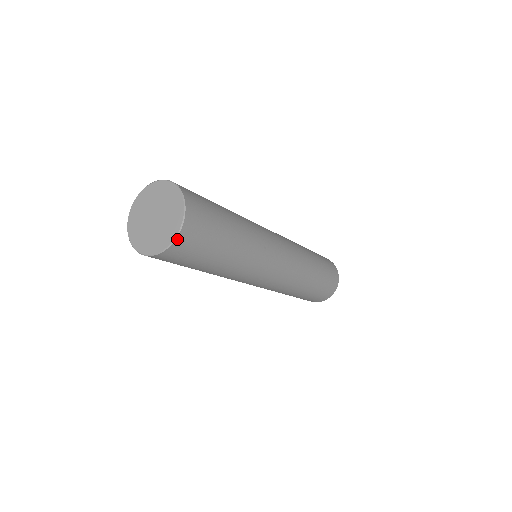
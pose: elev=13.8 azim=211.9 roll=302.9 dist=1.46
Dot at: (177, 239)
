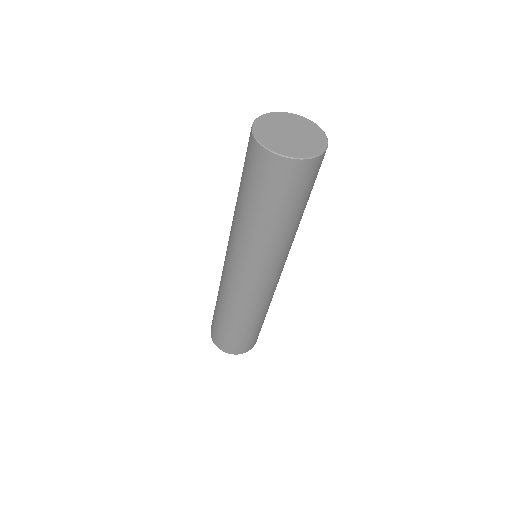
Dot at: (325, 136)
